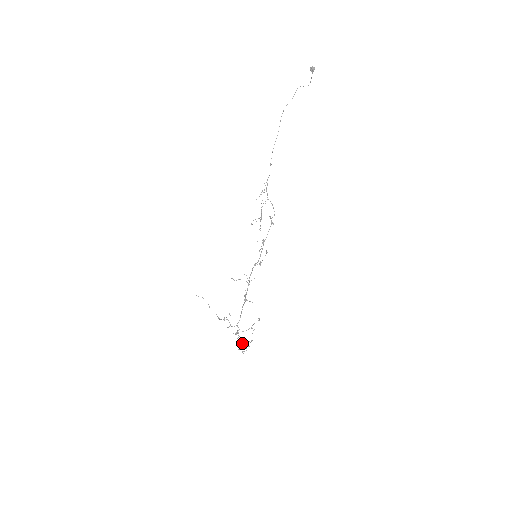
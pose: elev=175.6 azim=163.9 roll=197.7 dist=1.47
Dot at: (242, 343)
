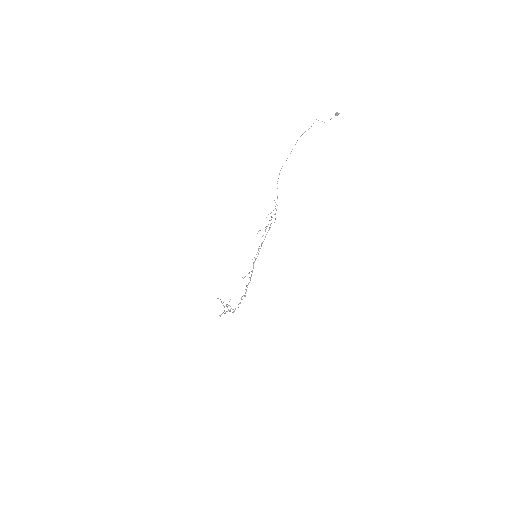
Dot at: (225, 312)
